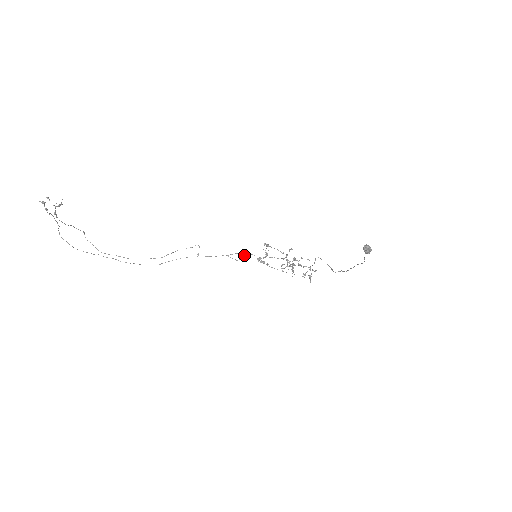
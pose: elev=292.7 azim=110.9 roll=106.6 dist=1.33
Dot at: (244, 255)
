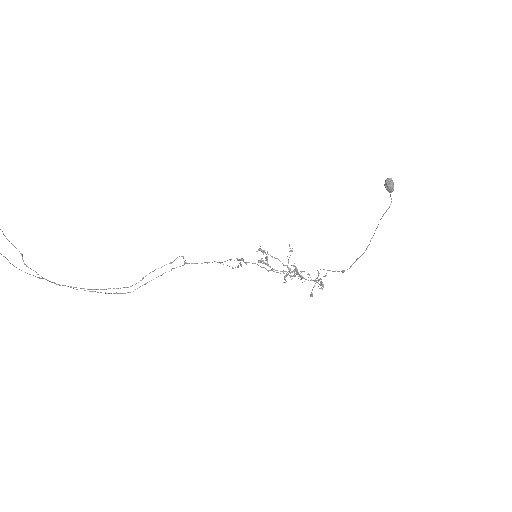
Dot at: (241, 258)
